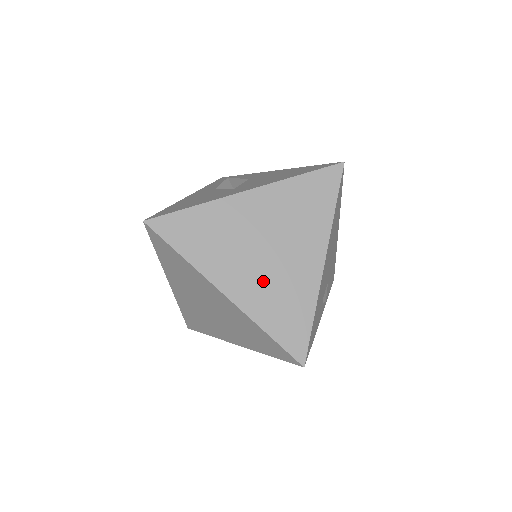
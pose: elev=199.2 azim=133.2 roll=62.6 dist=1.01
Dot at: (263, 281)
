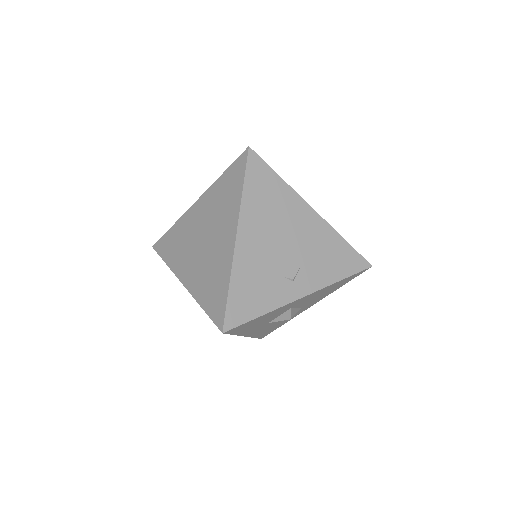
Dot at: (201, 266)
